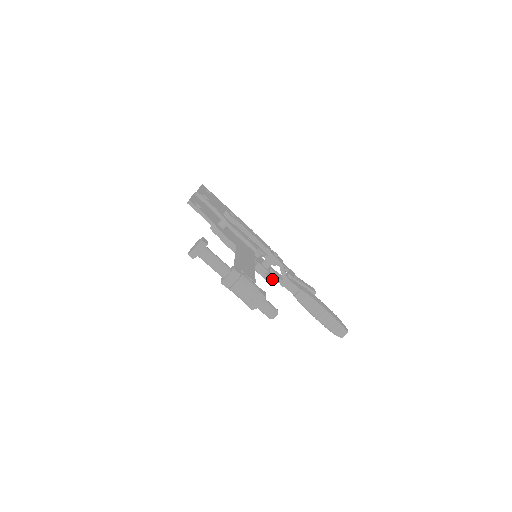
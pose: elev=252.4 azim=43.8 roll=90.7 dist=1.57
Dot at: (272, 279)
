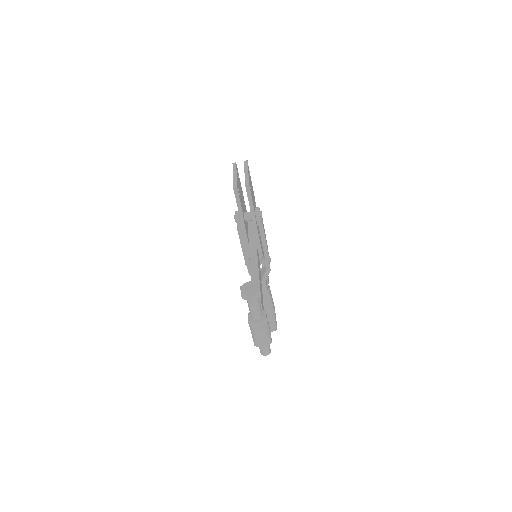
Dot at: occluded
